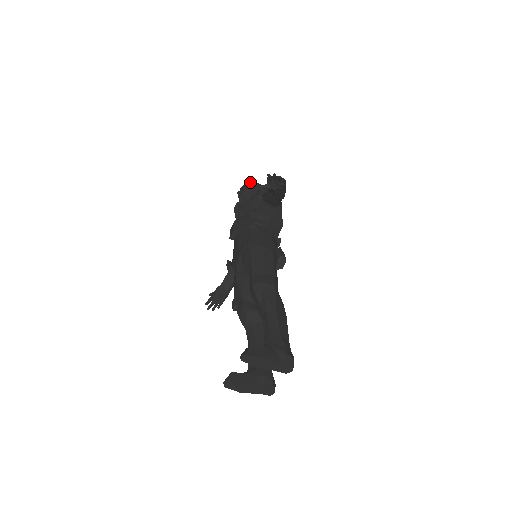
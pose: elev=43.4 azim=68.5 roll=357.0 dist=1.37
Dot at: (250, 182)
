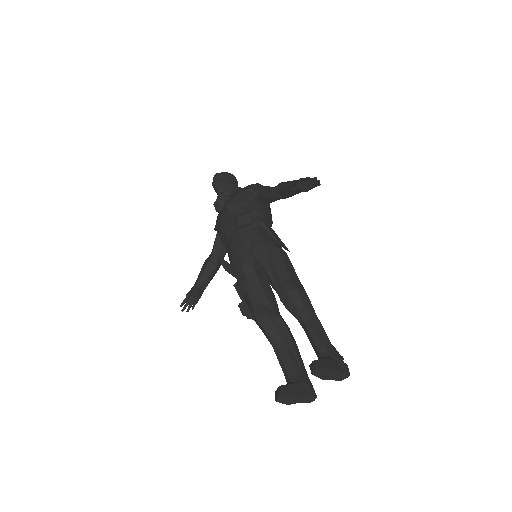
Dot at: (224, 172)
